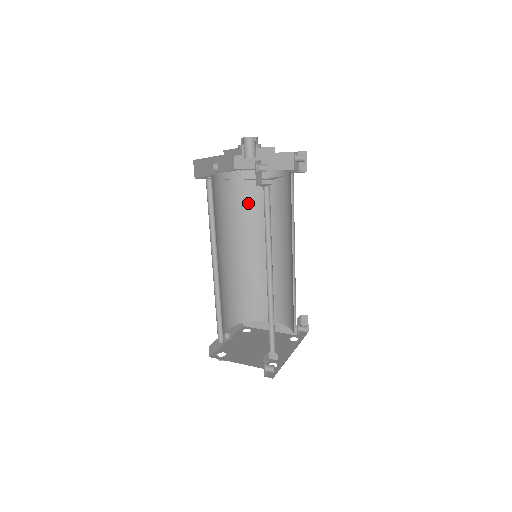
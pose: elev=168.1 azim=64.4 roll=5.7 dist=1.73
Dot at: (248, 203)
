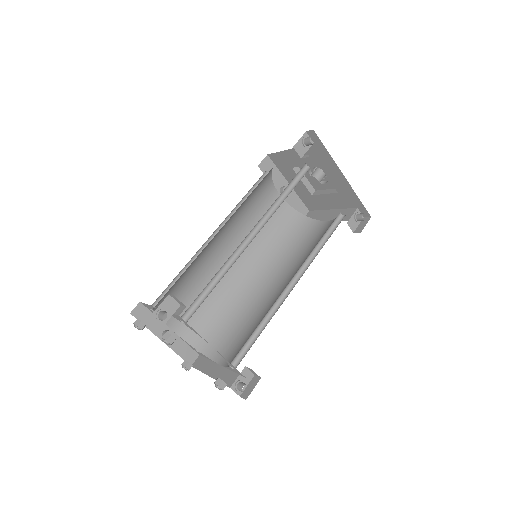
Dot at: (290, 242)
